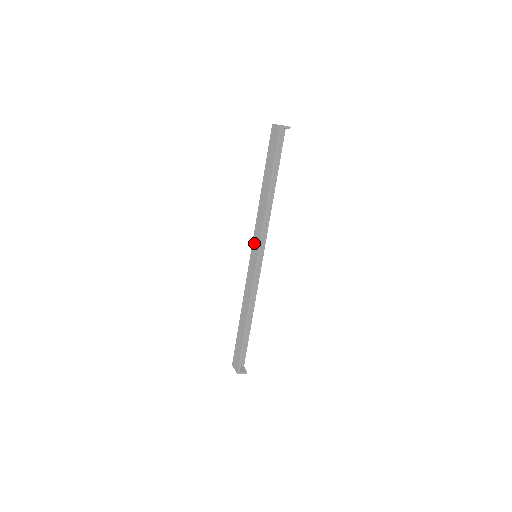
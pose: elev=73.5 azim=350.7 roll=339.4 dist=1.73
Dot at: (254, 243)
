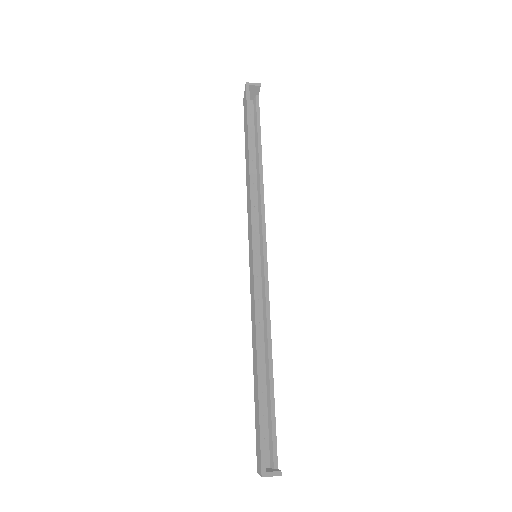
Dot at: (249, 237)
